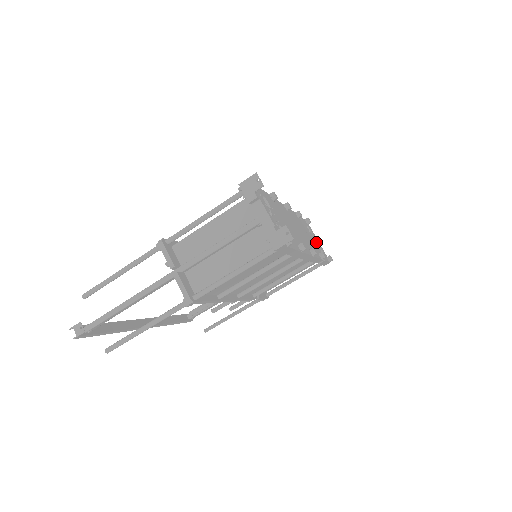
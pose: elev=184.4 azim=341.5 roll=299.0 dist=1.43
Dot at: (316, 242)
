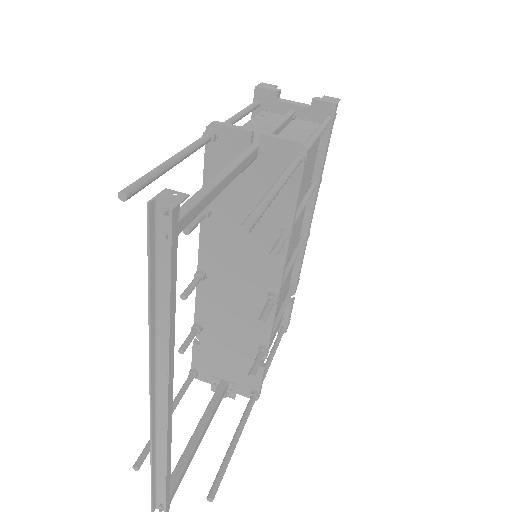
Dot at: occluded
